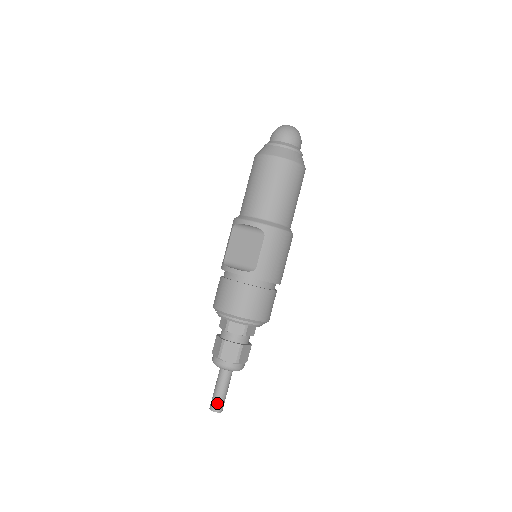
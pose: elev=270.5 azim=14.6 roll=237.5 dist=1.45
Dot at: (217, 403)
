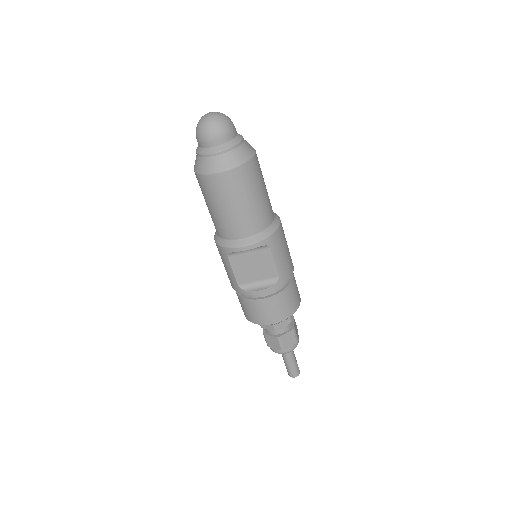
Dot at: (295, 371)
